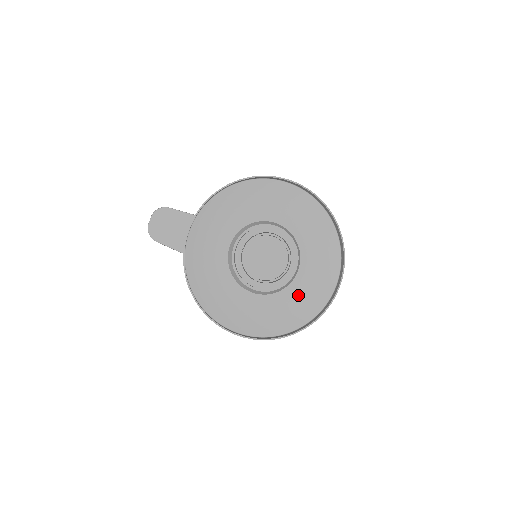
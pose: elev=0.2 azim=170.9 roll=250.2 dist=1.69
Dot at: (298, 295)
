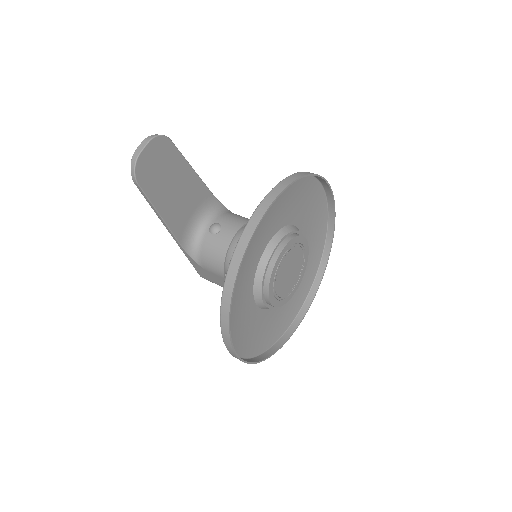
Dot at: (279, 312)
